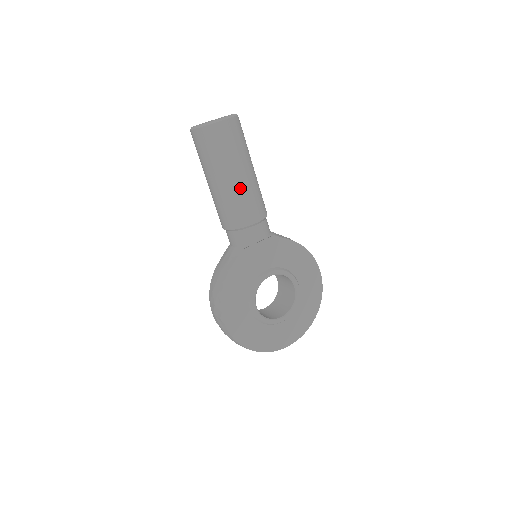
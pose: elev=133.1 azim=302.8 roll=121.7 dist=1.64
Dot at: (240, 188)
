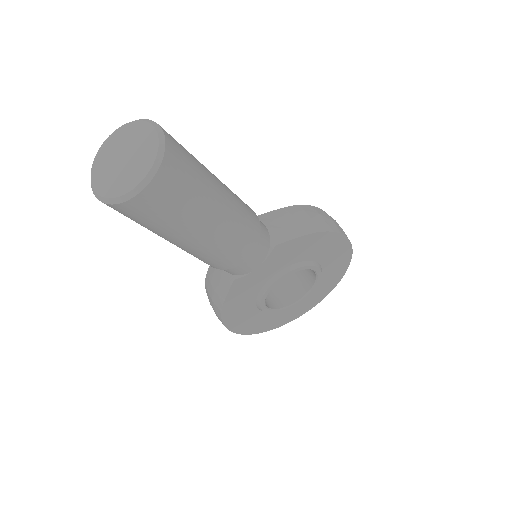
Dot at: (208, 244)
